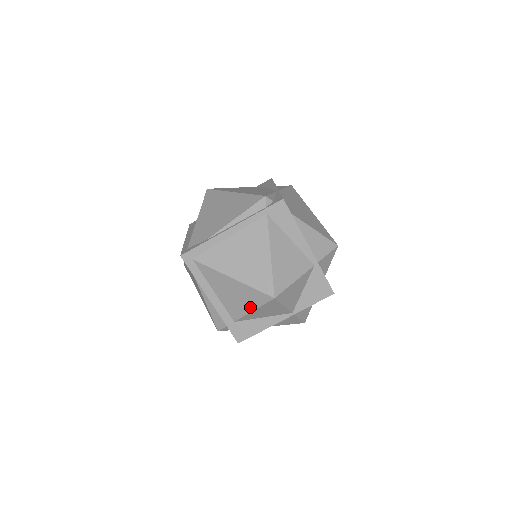
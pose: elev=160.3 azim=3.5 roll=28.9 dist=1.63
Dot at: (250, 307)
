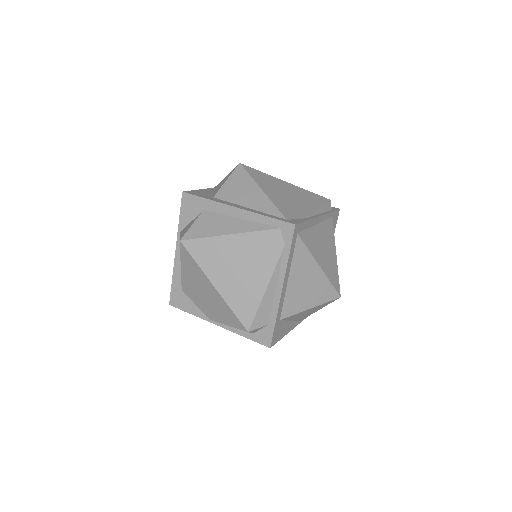
Dot at: (311, 304)
